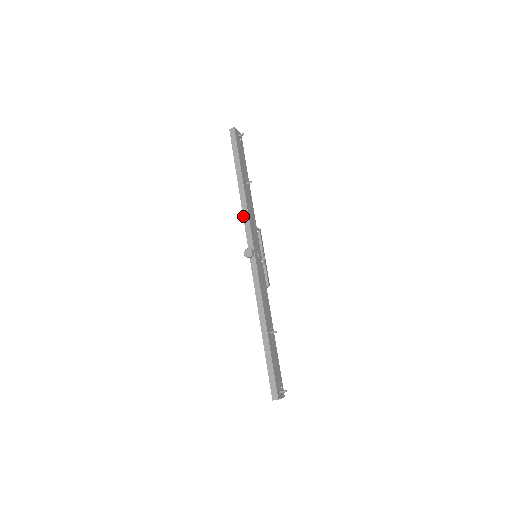
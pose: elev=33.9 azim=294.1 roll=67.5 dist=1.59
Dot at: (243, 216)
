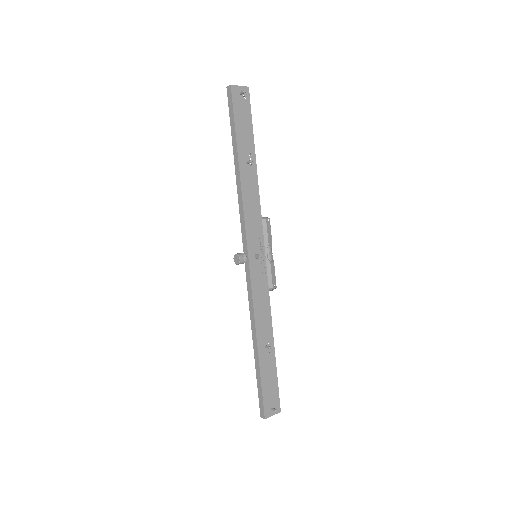
Dot at: (239, 208)
